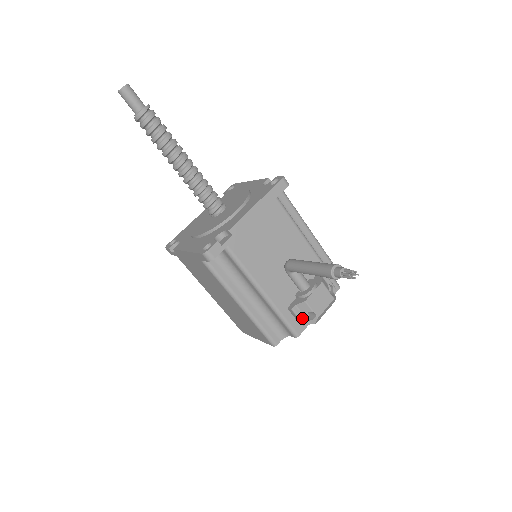
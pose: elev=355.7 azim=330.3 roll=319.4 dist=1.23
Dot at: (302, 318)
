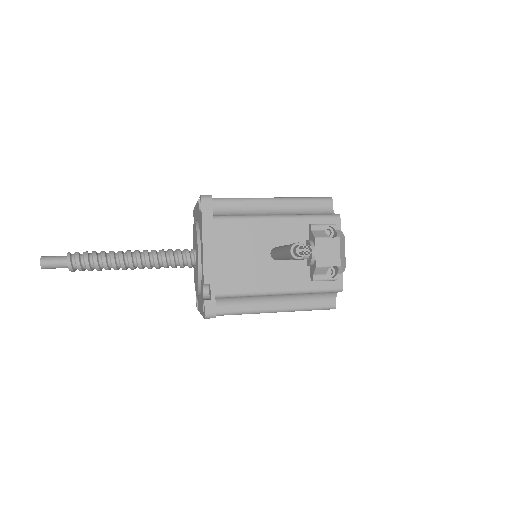
Dot at: (330, 276)
